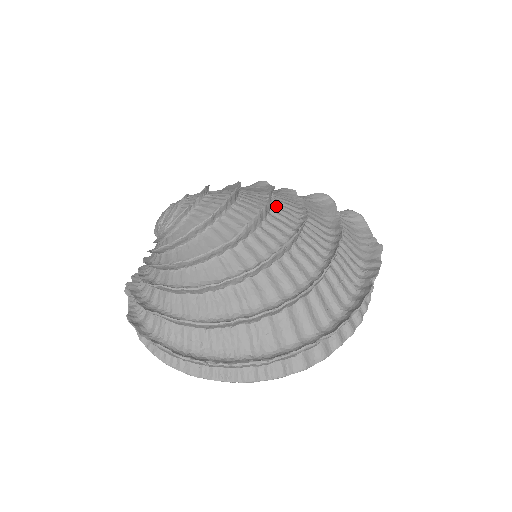
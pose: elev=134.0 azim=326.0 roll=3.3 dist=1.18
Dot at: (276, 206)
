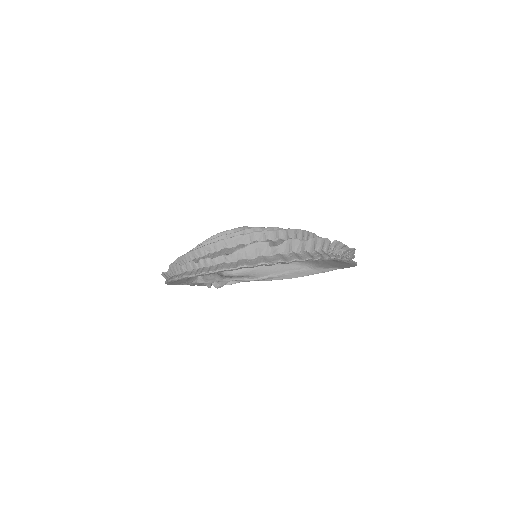
Dot at: occluded
